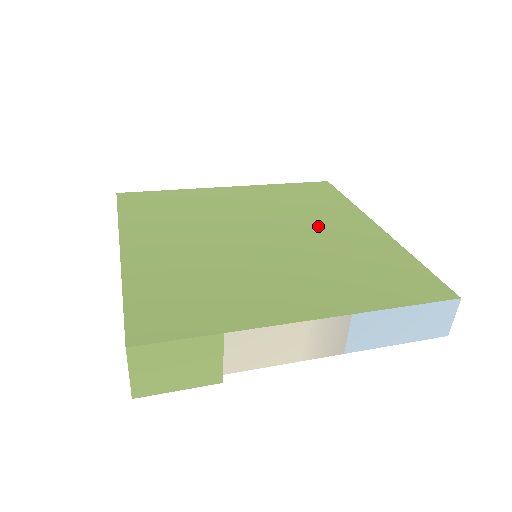
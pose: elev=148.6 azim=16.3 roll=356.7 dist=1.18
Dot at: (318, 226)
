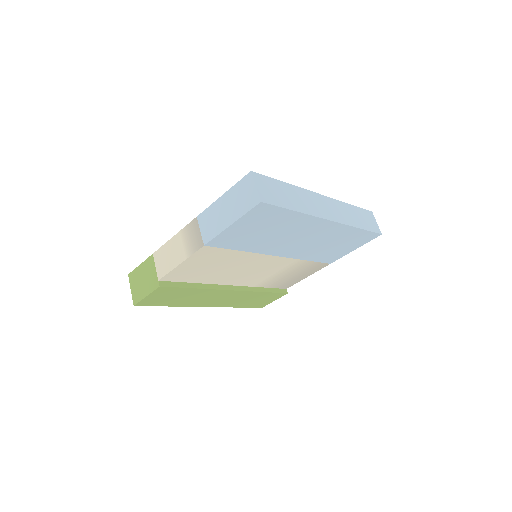
Dot at: occluded
